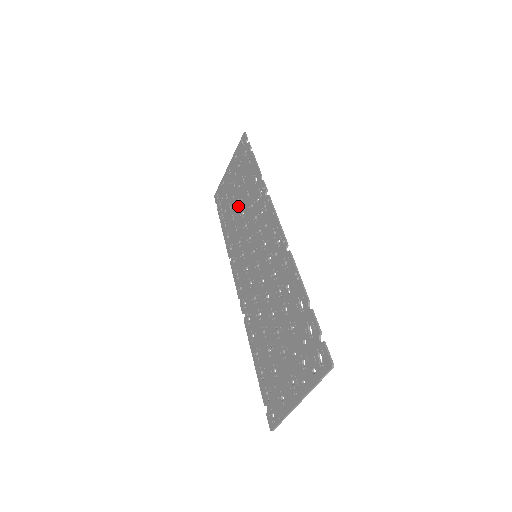
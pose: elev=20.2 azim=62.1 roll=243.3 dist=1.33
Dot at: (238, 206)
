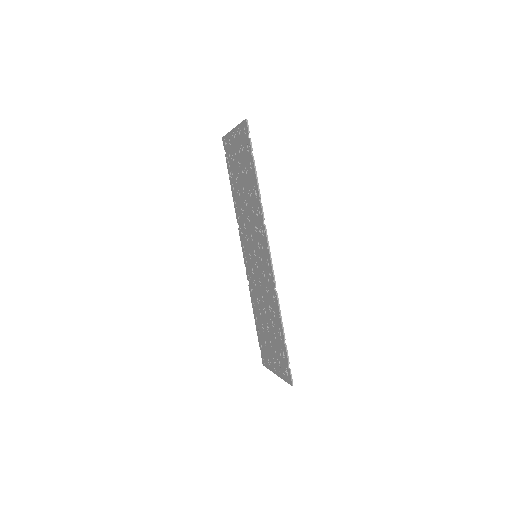
Dot at: (242, 191)
